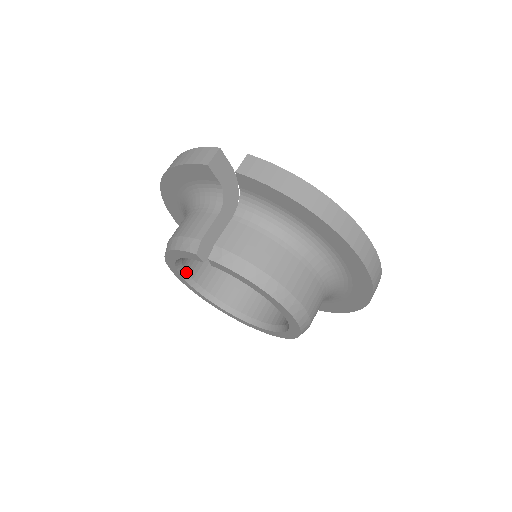
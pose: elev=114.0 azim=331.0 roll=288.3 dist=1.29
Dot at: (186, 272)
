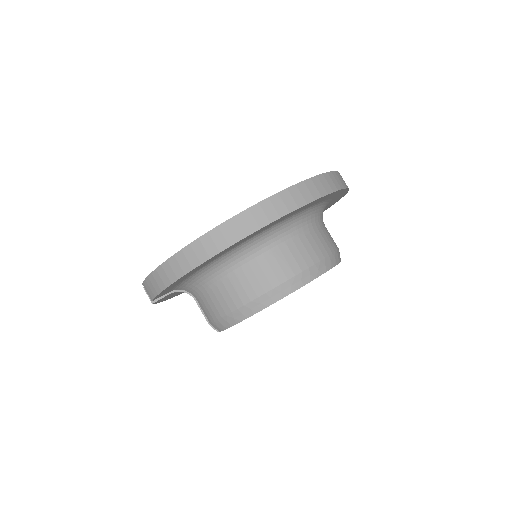
Dot at: occluded
